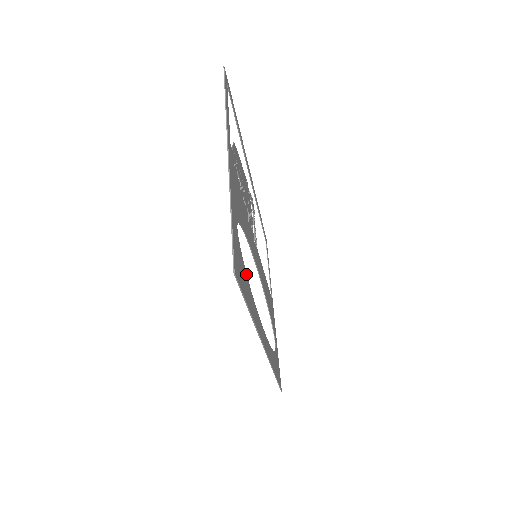
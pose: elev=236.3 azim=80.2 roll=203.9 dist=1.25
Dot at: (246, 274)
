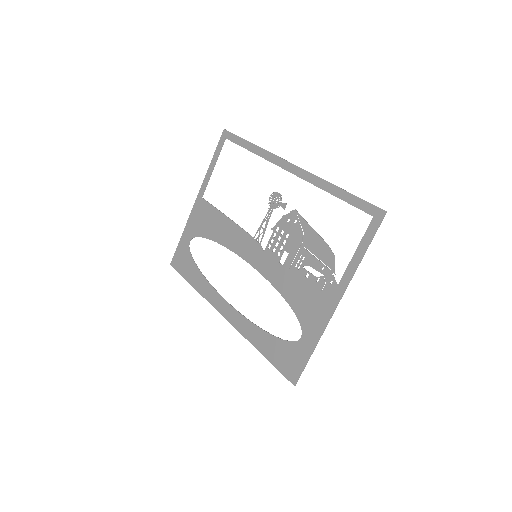
Dot at: (275, 337)
